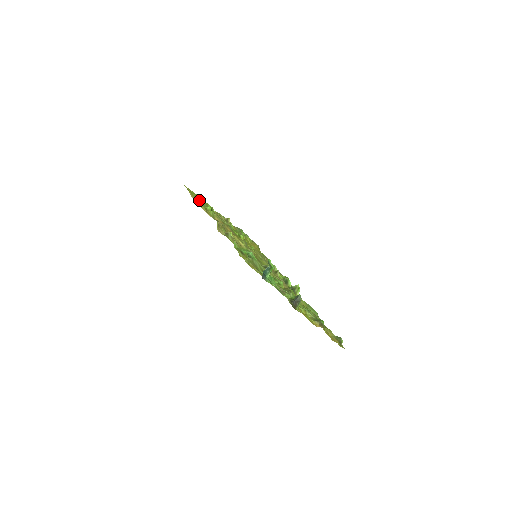
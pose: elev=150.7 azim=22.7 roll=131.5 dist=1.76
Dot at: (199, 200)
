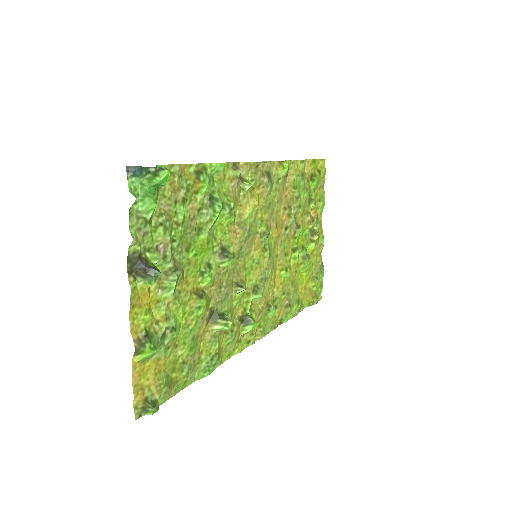
Dot at: (310, 177)
